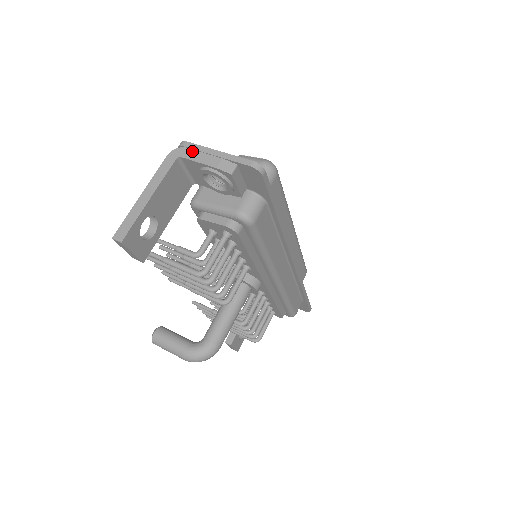
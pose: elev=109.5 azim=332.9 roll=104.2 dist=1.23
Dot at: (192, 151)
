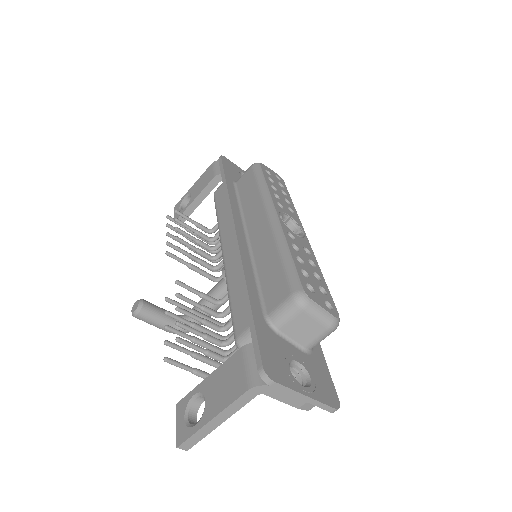
Dot at: (278, 391)
